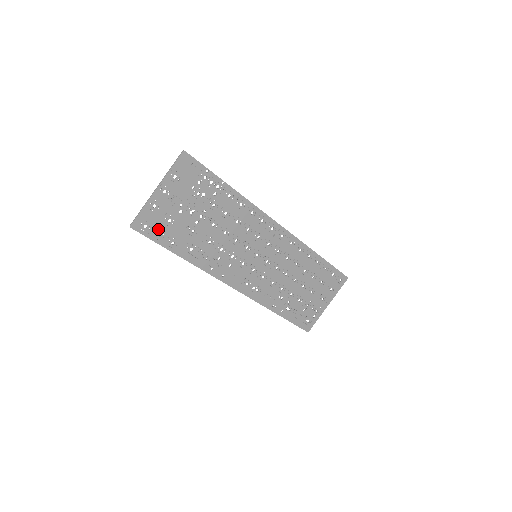
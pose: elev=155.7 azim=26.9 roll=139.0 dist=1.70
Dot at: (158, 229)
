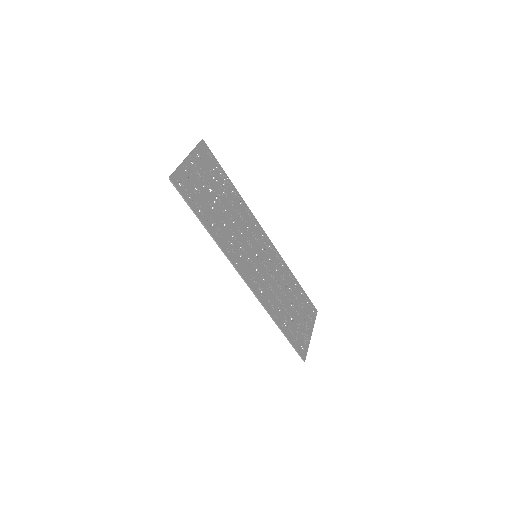
Dot at: (189, 192)
